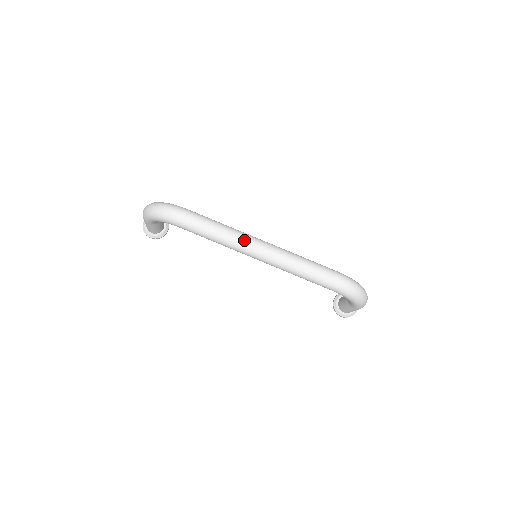
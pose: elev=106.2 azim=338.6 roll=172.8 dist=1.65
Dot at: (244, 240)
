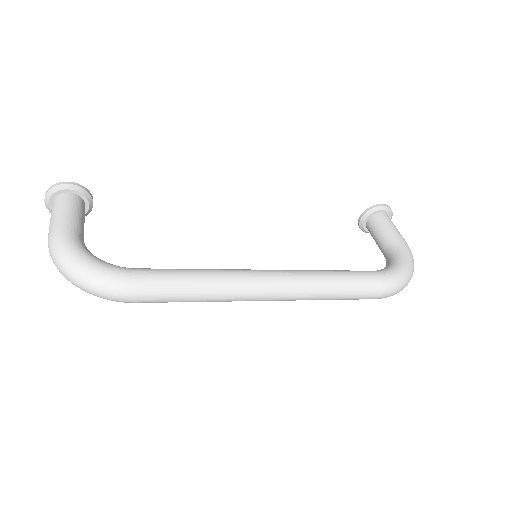
Dot at: (243, 297)
